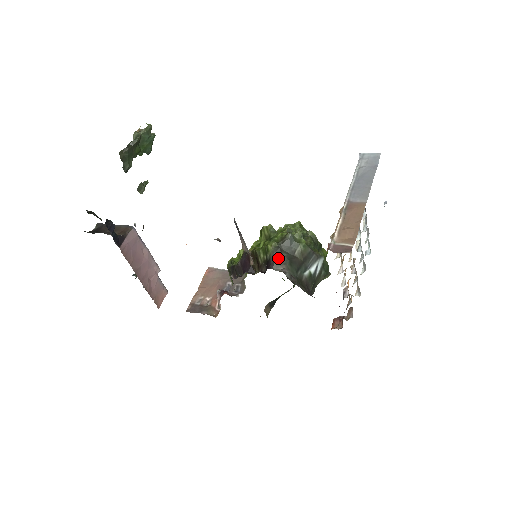
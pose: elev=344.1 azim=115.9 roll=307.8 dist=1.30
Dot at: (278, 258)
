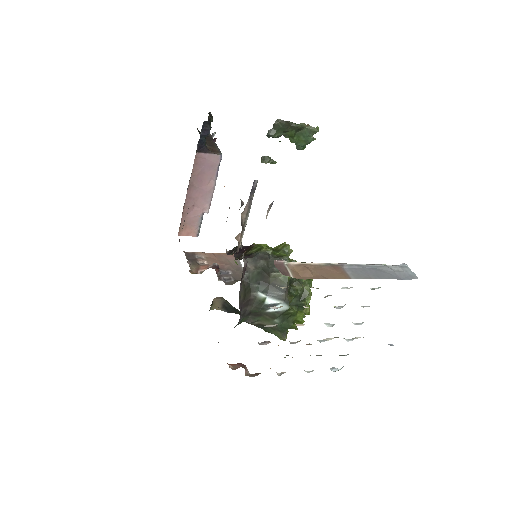
Dot at: (258, 259)
